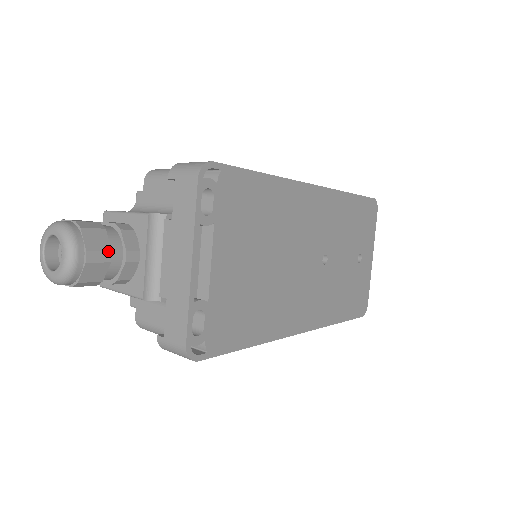
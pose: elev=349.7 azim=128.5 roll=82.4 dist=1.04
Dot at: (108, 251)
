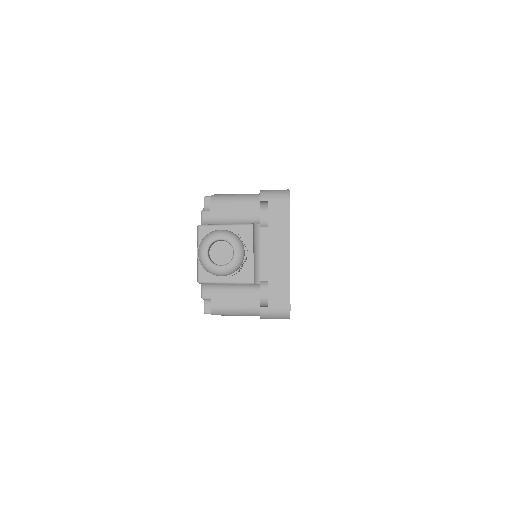
Dot at: occluded
